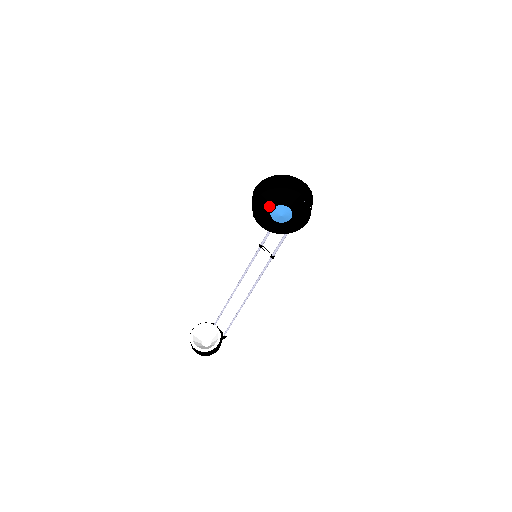
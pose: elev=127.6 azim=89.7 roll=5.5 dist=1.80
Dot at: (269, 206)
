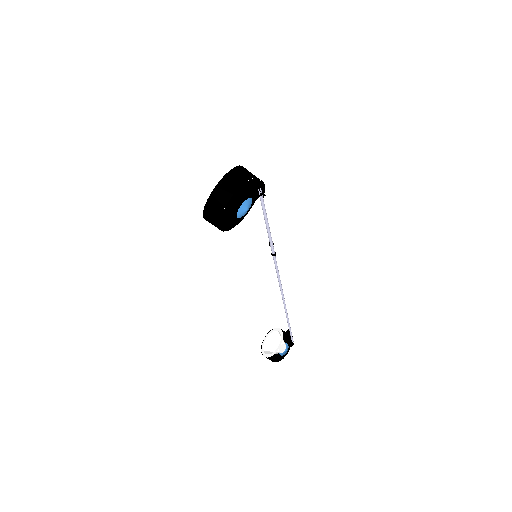
Dot at: (240, 202)
